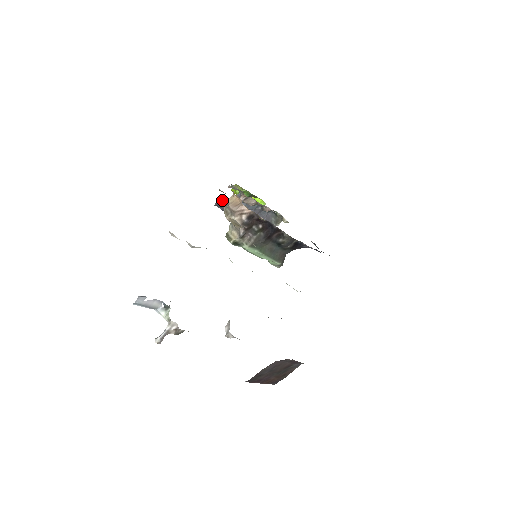
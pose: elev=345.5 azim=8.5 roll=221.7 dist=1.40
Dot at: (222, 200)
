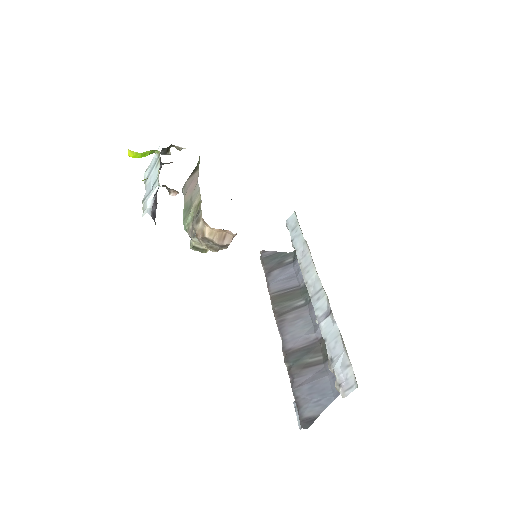
Dot at: (151, 213)
